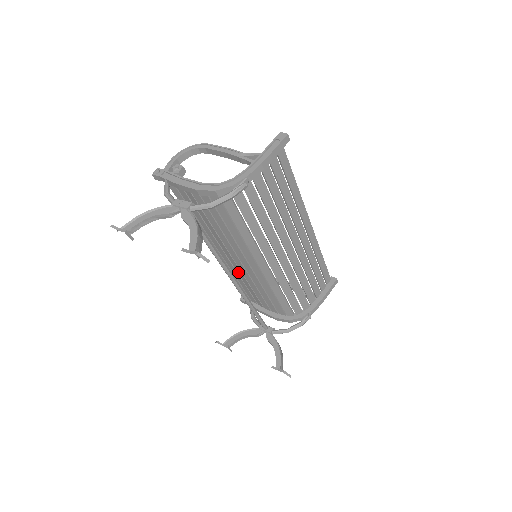
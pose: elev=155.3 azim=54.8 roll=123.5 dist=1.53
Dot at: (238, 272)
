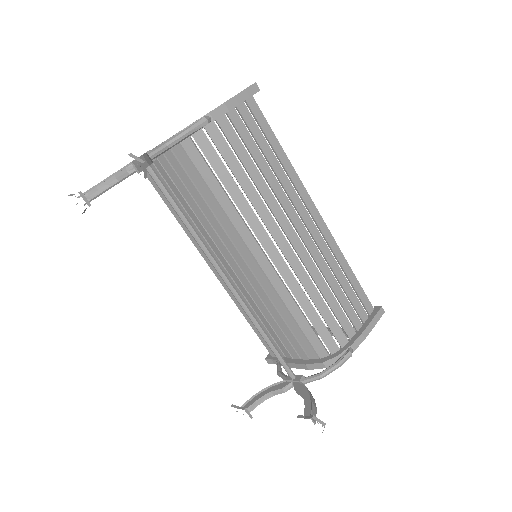
Dot at: (246, 296)
